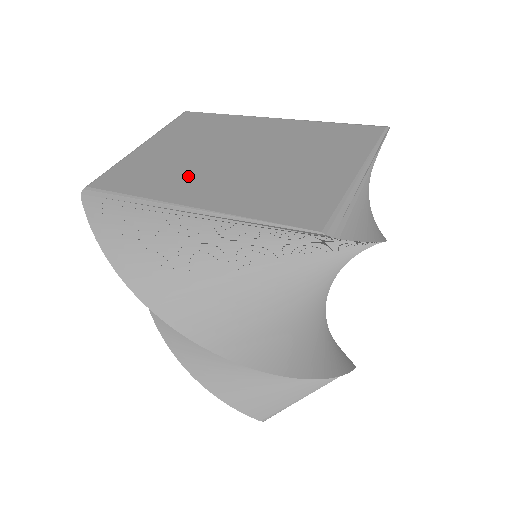
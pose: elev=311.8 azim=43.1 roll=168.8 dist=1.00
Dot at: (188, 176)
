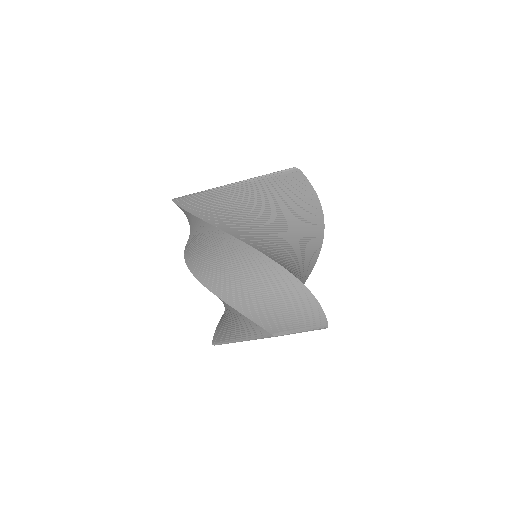
Dot at: occluded
